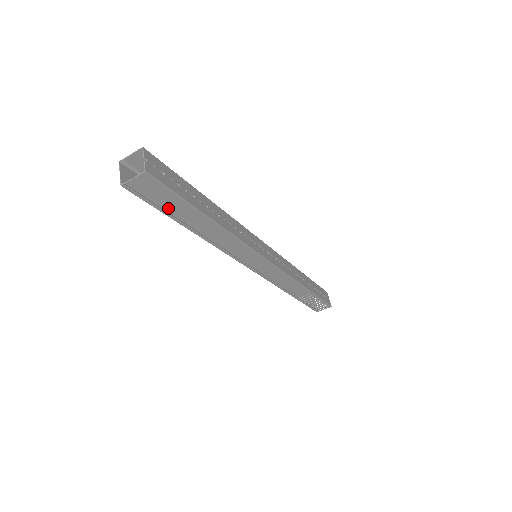
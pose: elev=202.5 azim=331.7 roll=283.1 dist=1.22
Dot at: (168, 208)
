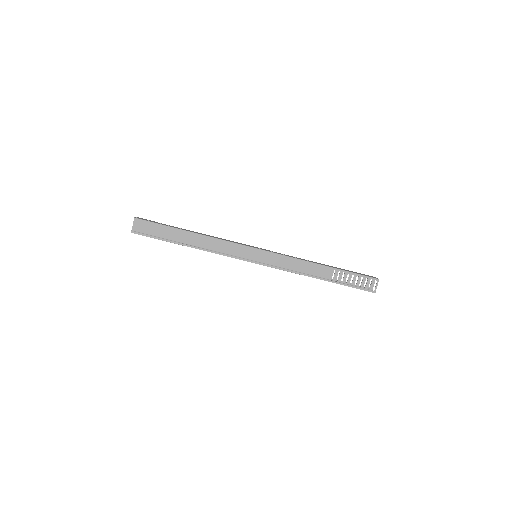
Dot at: (162, 236)
